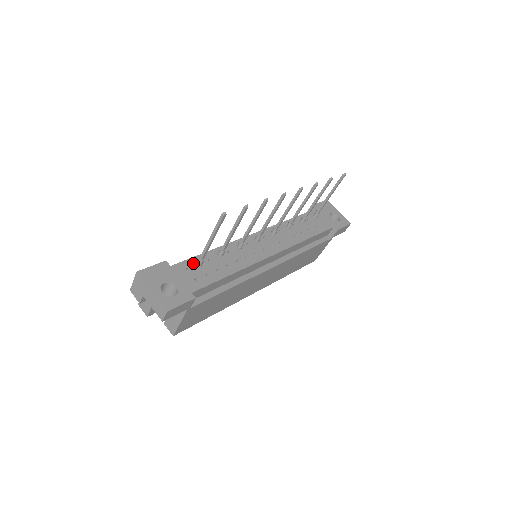
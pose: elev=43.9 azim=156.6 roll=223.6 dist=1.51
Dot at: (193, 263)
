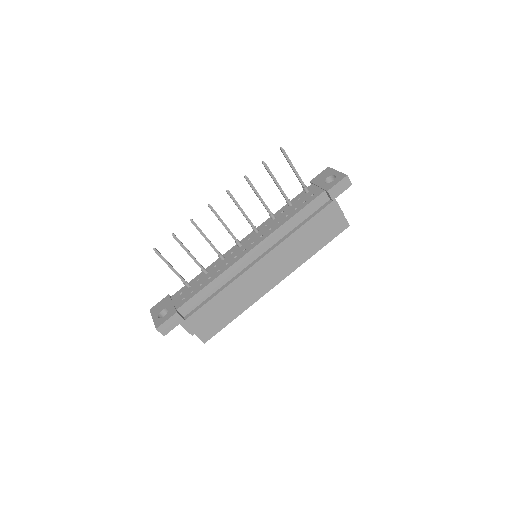
Dot at: (186, 288)
